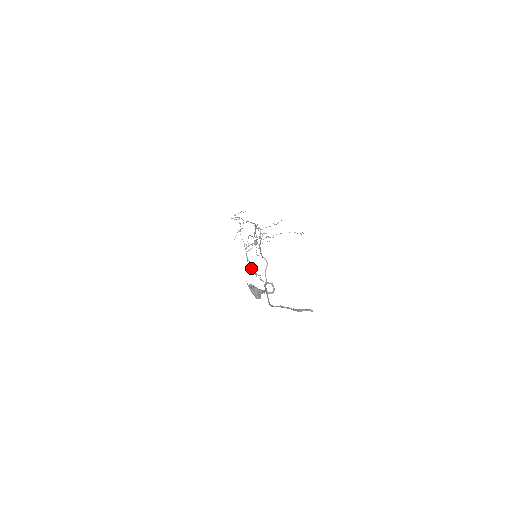
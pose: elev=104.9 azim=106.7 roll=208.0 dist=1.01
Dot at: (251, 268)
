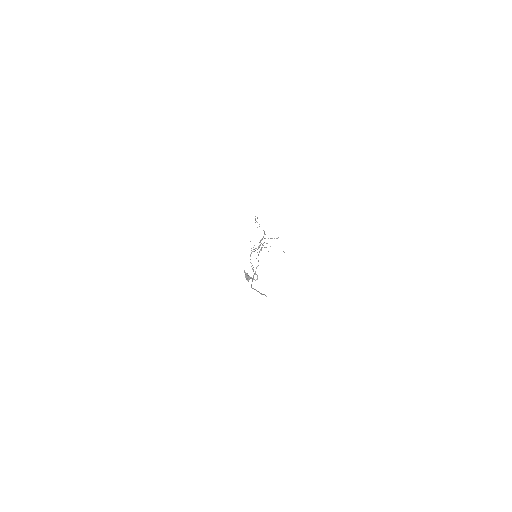
Dot at: occluded
